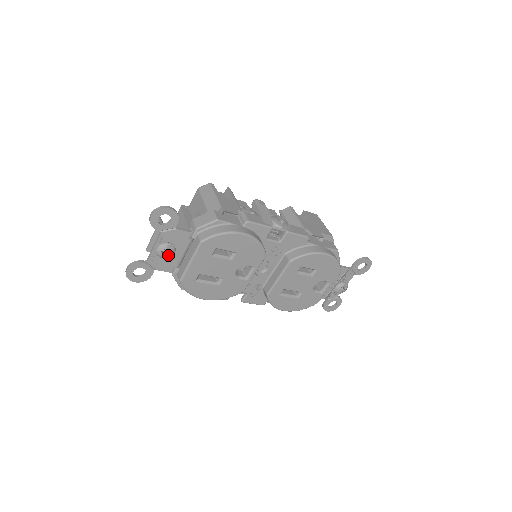
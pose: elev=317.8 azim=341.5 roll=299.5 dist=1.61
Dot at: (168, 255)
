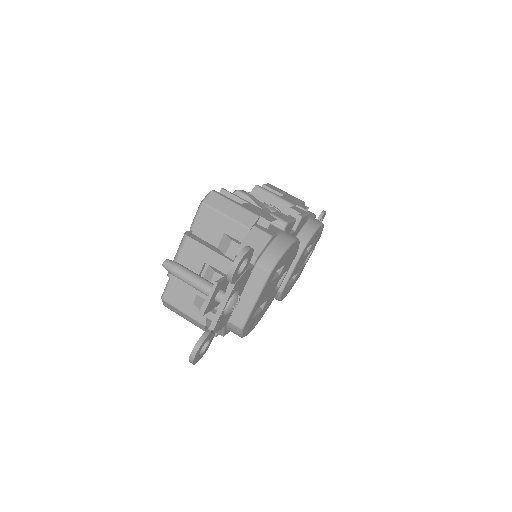
Dot at: (235, 307)
